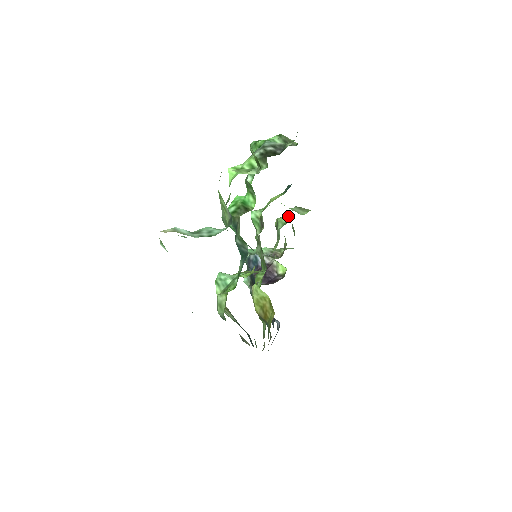
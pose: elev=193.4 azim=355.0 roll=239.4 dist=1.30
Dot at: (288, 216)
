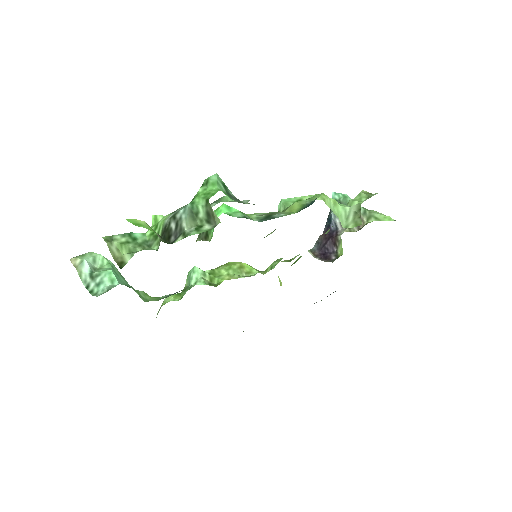
Dot at: (362, 201)
